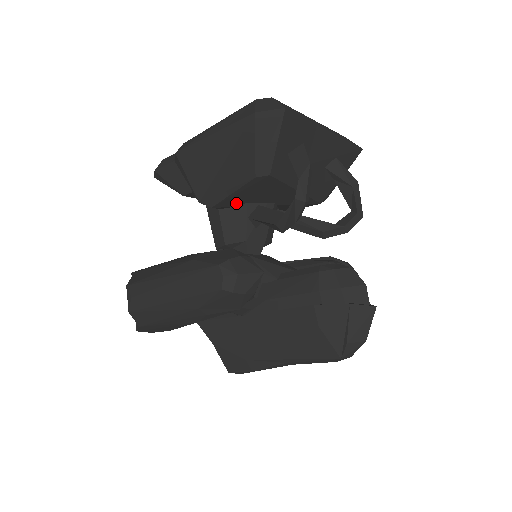
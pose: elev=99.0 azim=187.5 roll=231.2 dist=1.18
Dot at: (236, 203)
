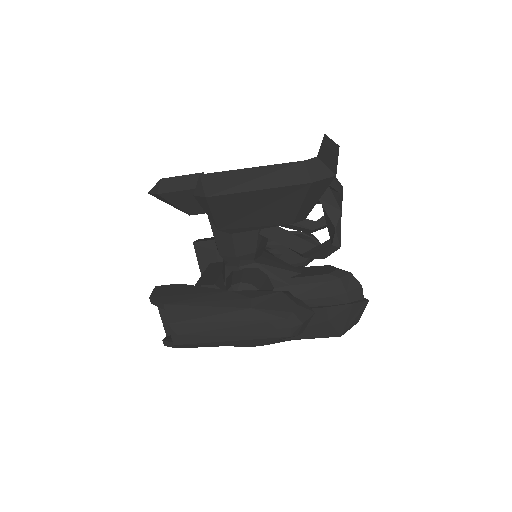
Dot at: occluded
